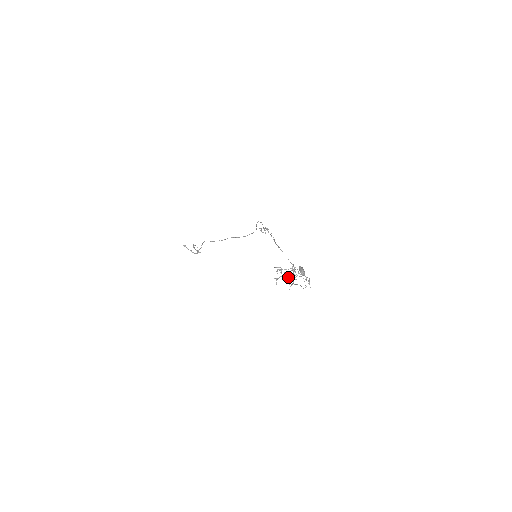
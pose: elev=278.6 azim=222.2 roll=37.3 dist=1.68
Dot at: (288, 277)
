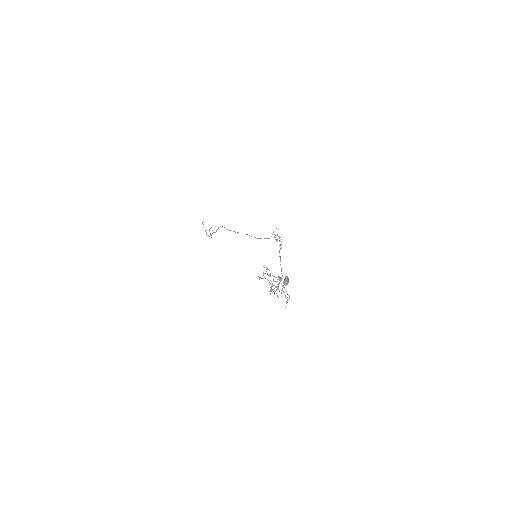
Dot at: occluded
